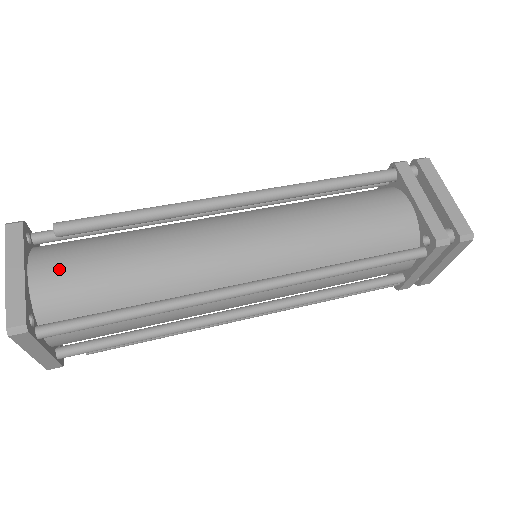
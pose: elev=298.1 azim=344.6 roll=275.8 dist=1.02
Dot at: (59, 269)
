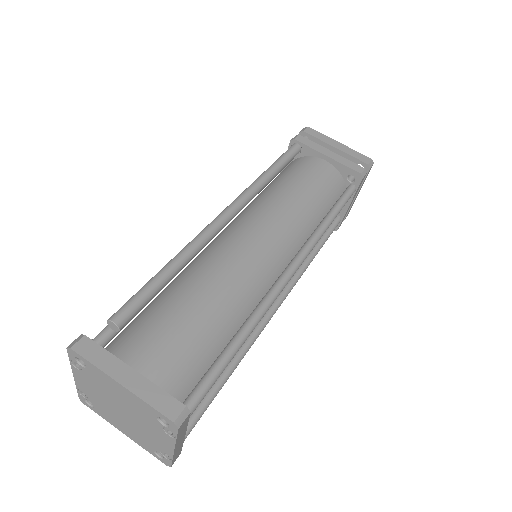
Dot at: (156, 350)
